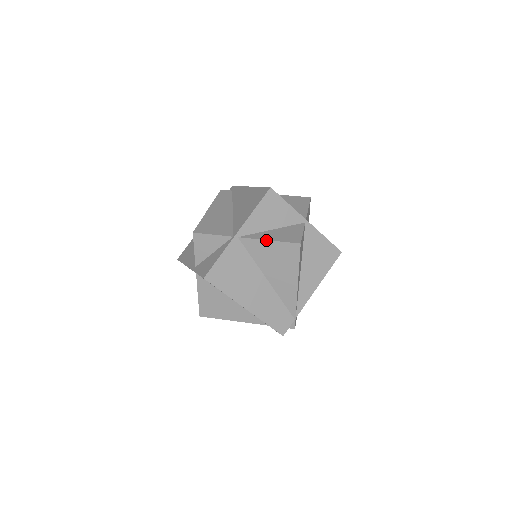
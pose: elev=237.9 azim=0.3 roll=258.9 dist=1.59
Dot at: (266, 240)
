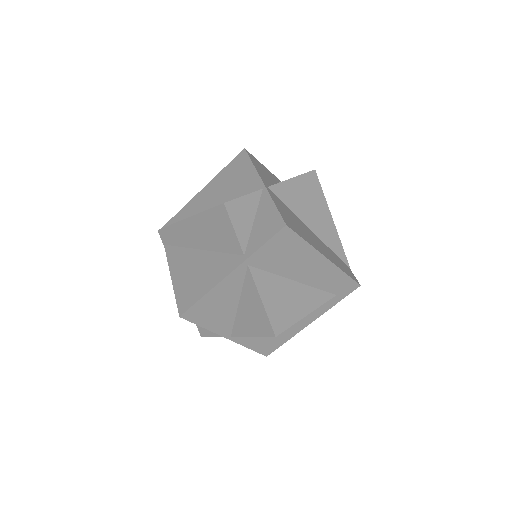
Dot at: (290, 179)
